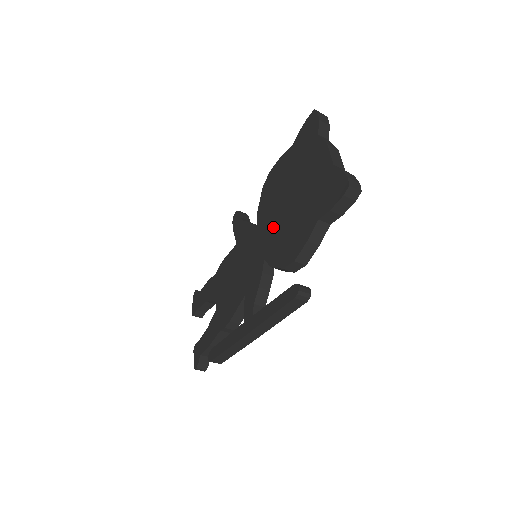
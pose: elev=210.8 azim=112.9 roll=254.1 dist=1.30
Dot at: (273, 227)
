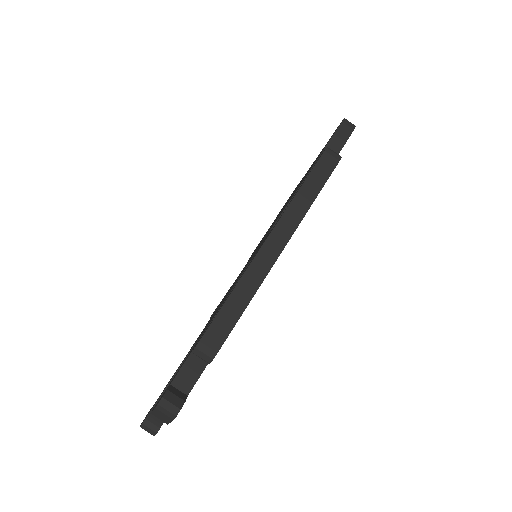
Dot at: occluded
